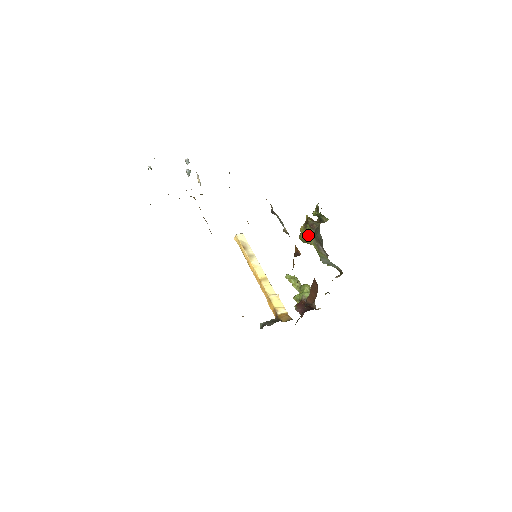
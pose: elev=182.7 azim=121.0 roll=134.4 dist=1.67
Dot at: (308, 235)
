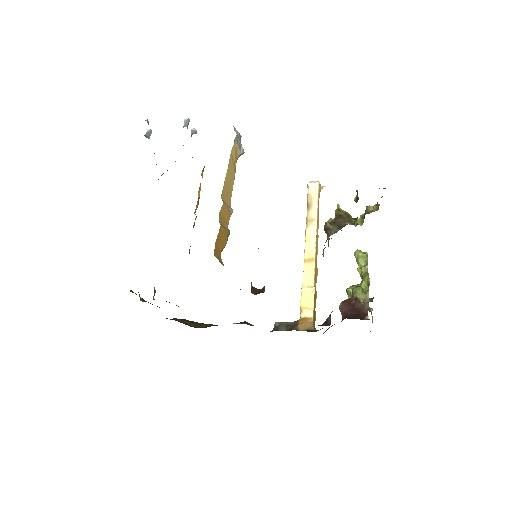
Dot at: (328, 238)
